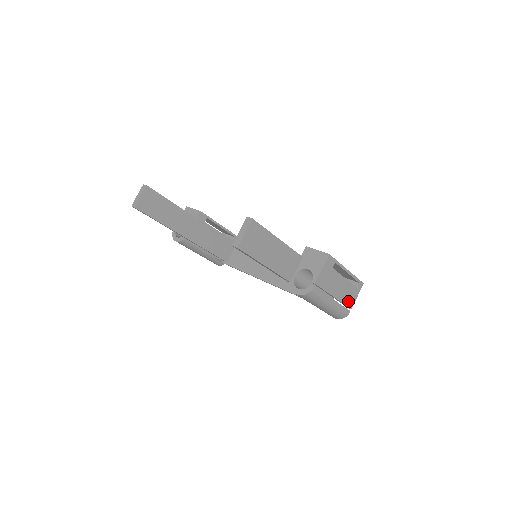
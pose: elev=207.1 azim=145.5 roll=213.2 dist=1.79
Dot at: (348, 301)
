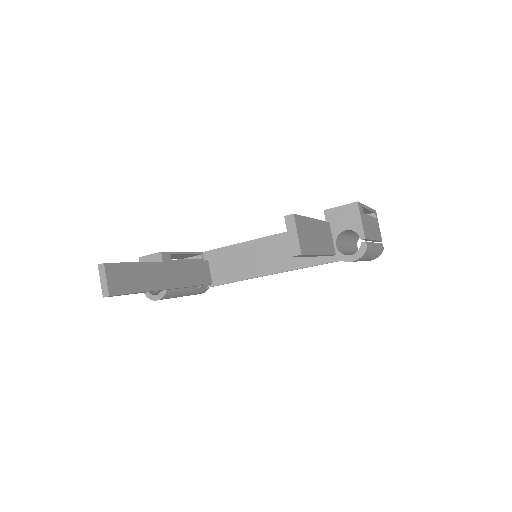
Dot at: (378, 236)
